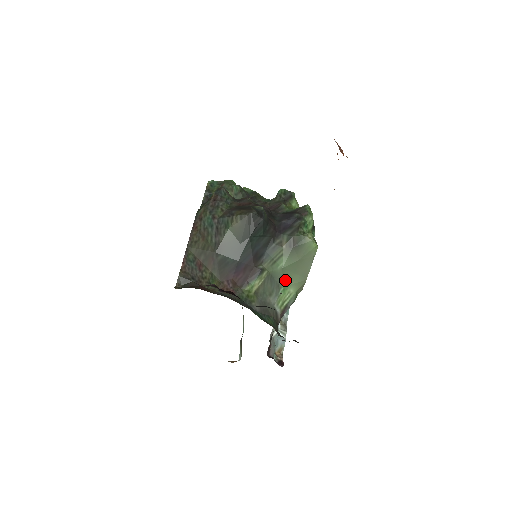
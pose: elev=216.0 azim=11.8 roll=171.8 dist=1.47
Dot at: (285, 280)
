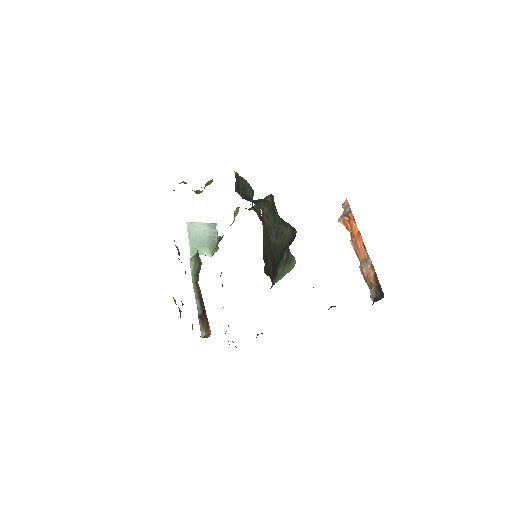
Dot at: occluded
